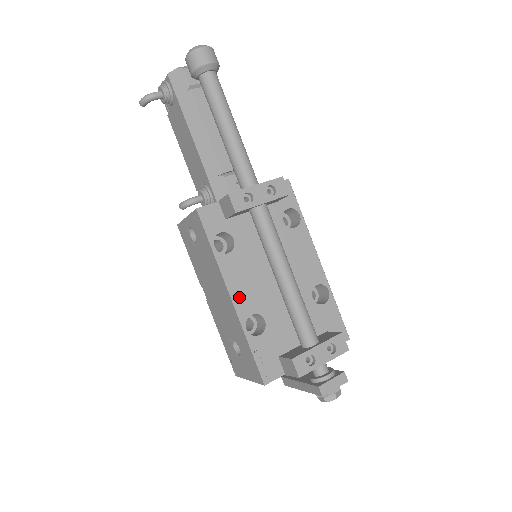
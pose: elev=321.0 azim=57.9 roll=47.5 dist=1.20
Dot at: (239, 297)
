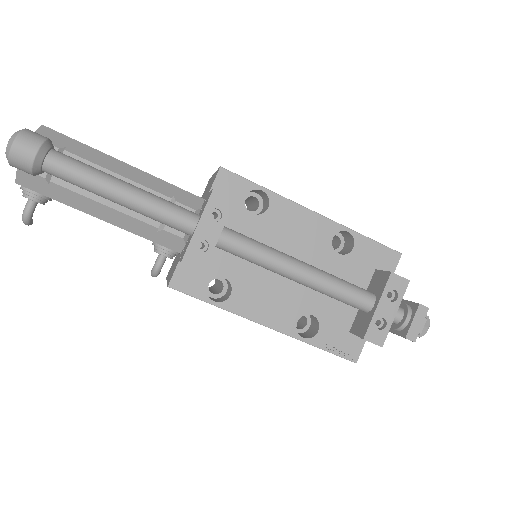
Dot at: (273, 320)
